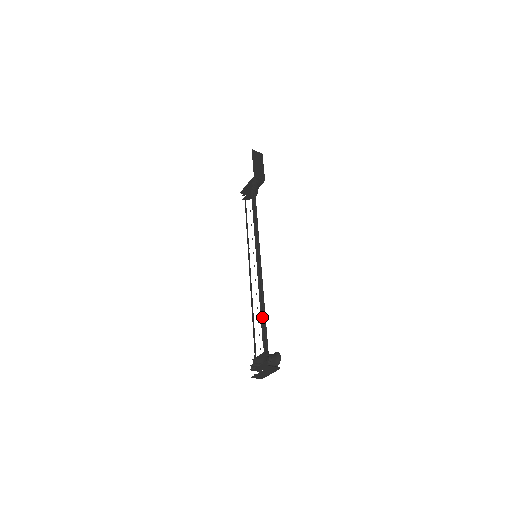
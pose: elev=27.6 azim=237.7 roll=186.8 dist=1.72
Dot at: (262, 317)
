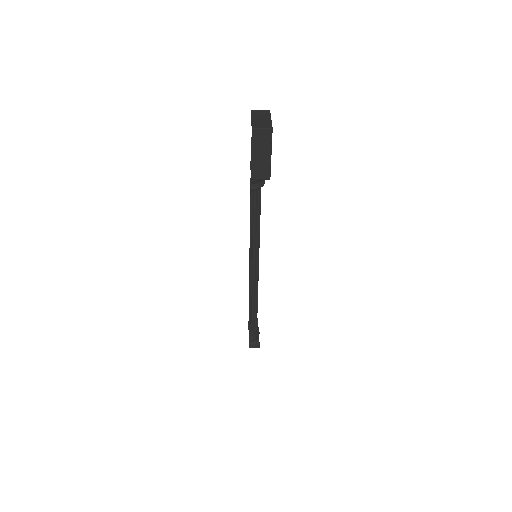
Dot at: (250, 315)
